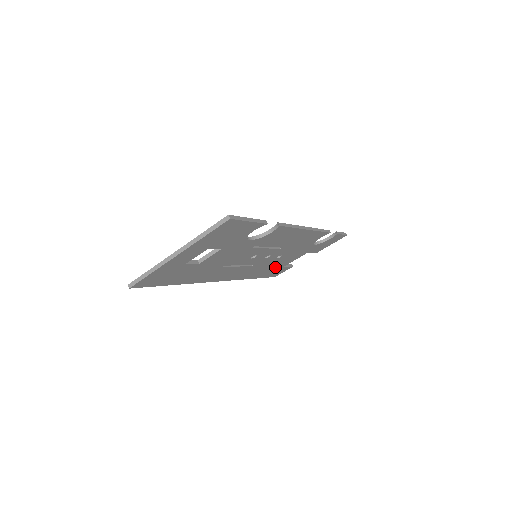
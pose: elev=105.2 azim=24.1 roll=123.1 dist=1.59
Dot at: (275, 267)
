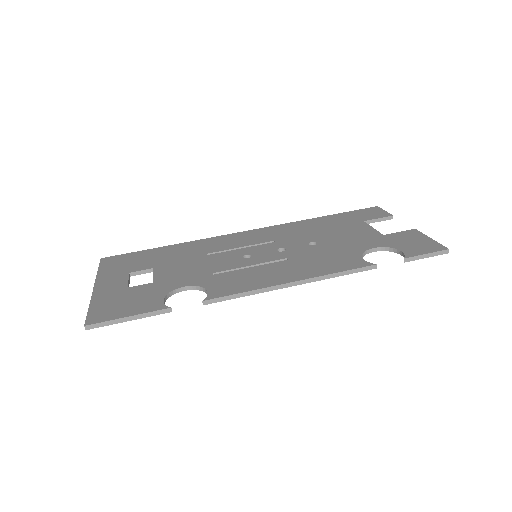
Dot at: occluded
